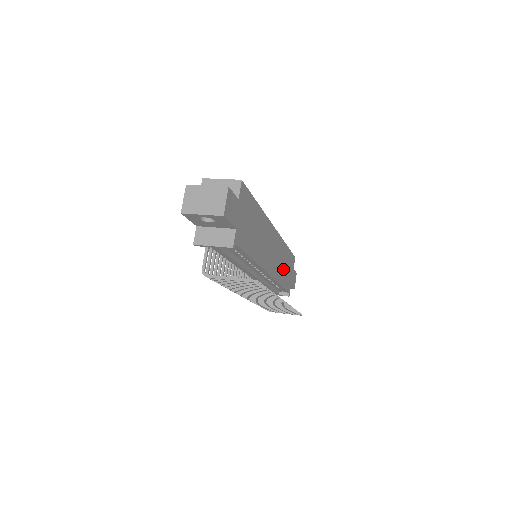
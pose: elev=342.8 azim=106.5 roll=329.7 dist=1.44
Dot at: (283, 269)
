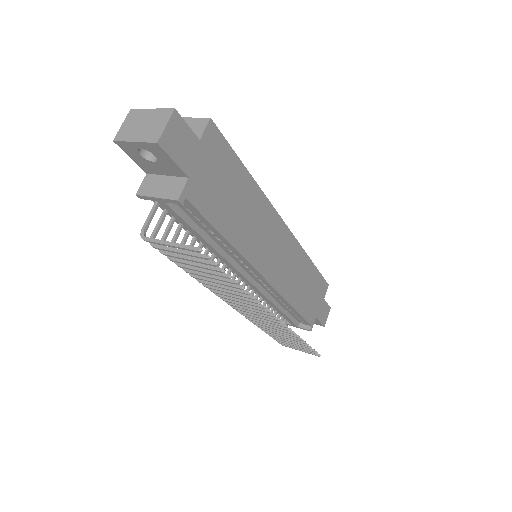
Dot at: (300, 288)
